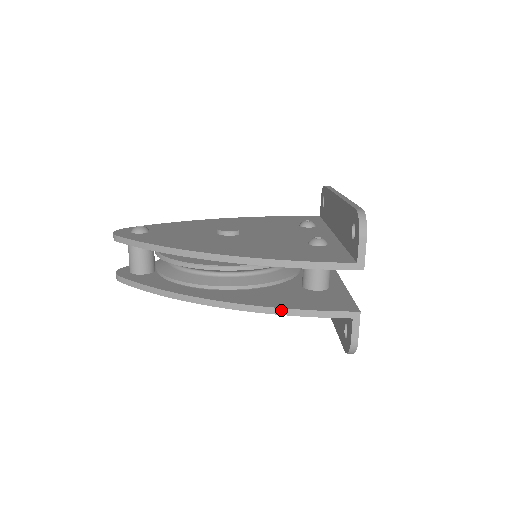
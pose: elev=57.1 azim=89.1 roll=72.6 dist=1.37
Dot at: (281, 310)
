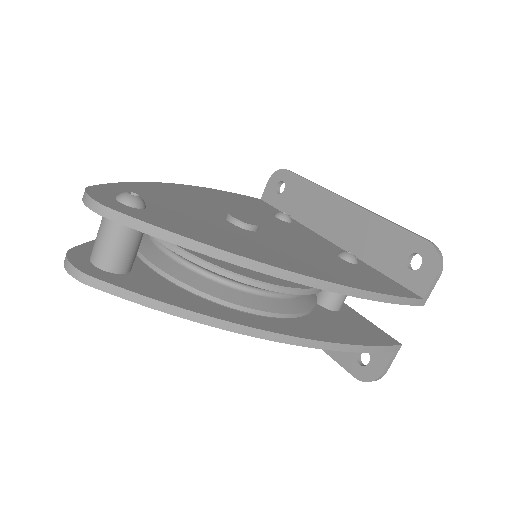
Dot at: (349, 347)
